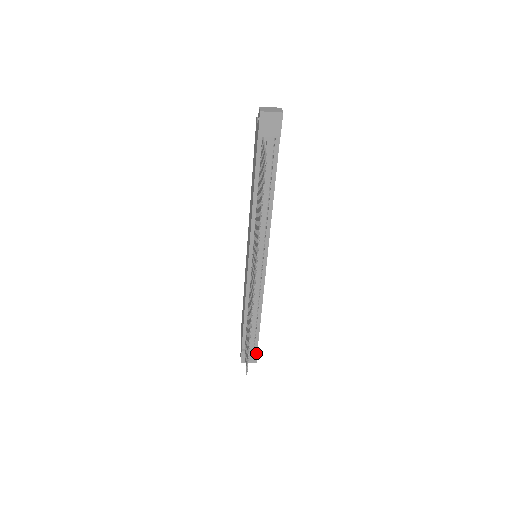
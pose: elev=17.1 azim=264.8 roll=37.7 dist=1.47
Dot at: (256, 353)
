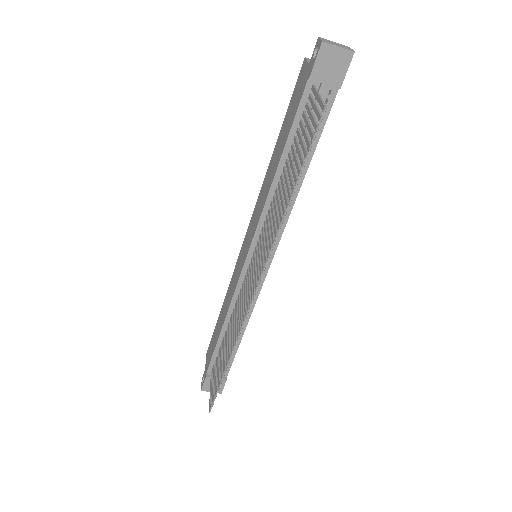
Dot at: (224, 382)
